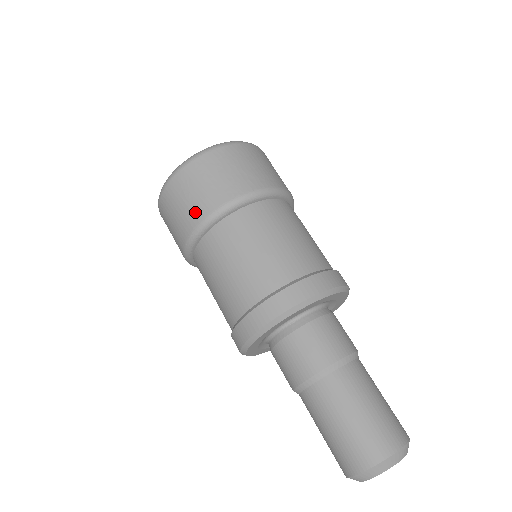
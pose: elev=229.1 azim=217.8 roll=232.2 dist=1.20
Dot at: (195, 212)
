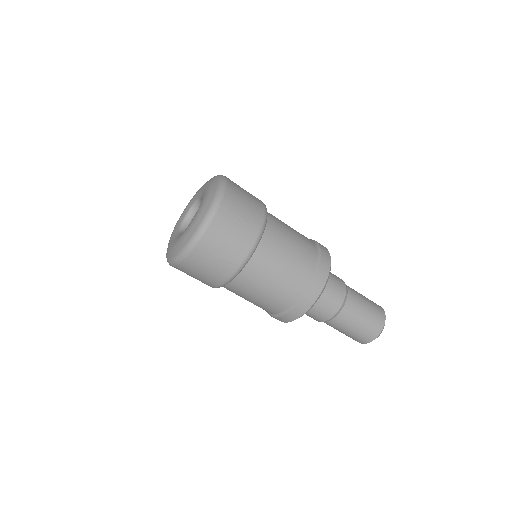
Dot at: (232, 261)
